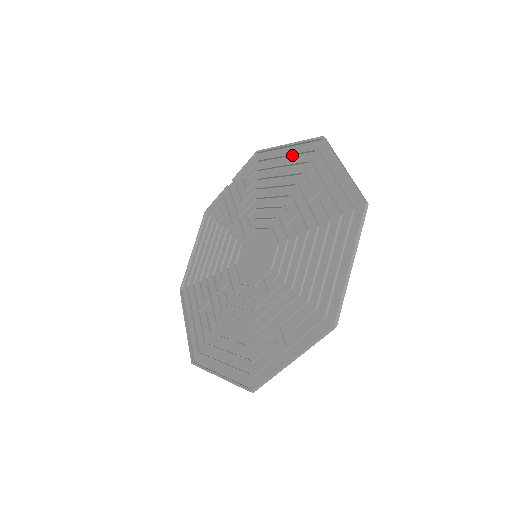
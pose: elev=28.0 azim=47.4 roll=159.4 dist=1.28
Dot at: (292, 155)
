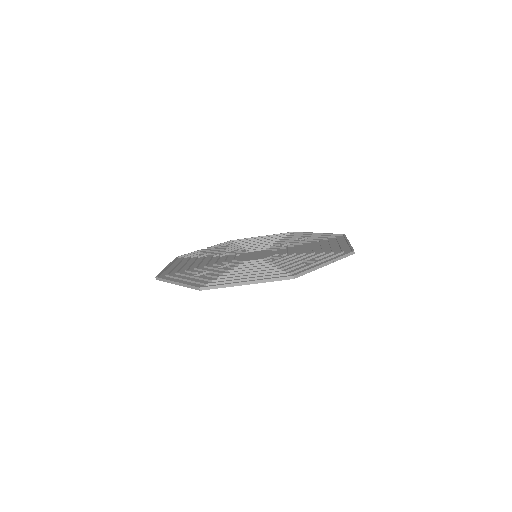
Dot at: occluded
